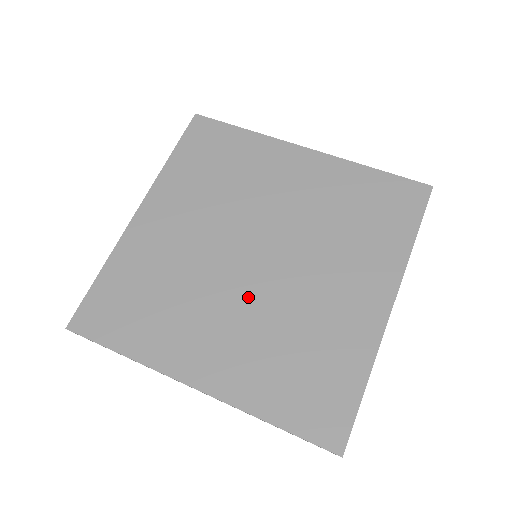
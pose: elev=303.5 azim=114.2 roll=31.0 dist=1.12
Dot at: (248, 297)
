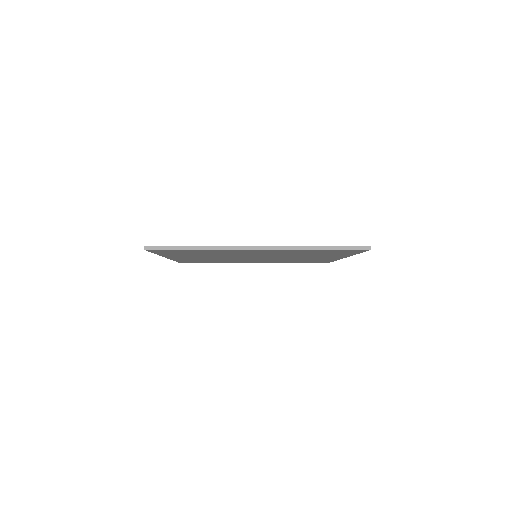
Dot at: occluded
